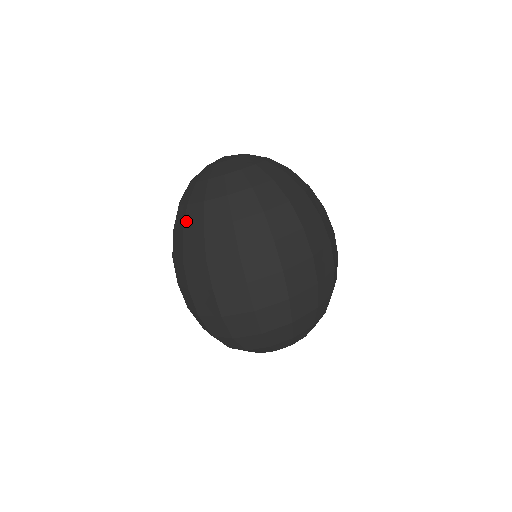
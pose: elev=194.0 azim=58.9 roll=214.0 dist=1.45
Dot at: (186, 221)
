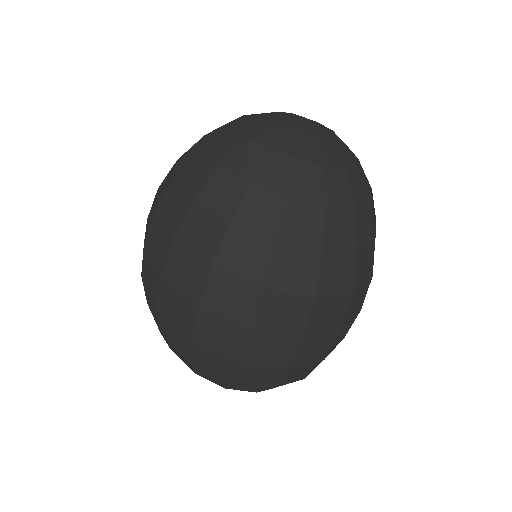
Dot at: (286, 225)
